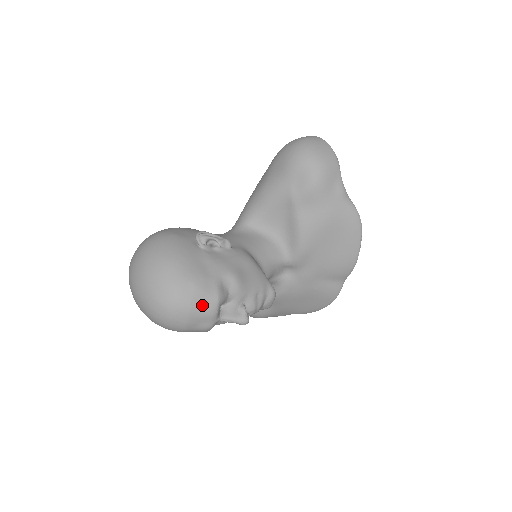
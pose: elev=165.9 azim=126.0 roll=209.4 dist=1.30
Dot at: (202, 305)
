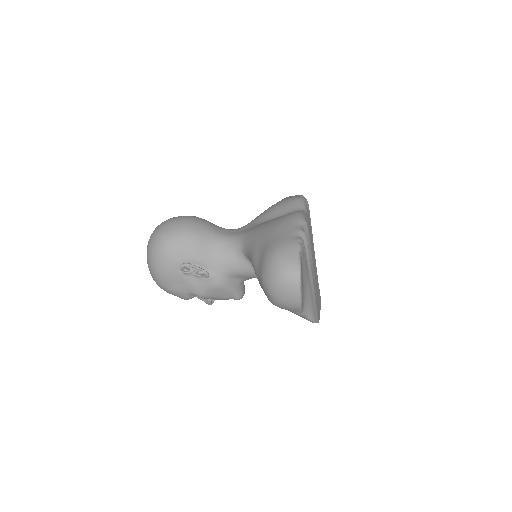
Dot at: occluded
